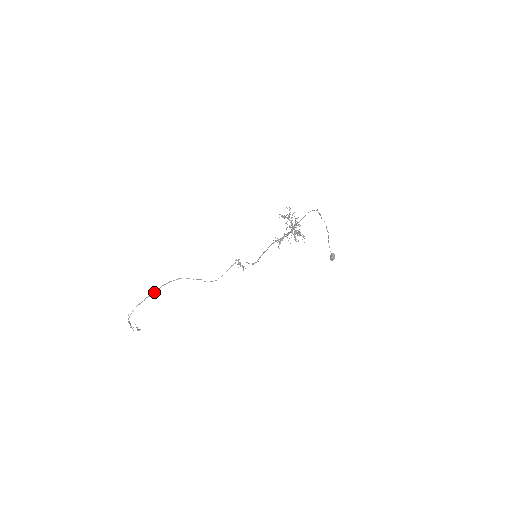
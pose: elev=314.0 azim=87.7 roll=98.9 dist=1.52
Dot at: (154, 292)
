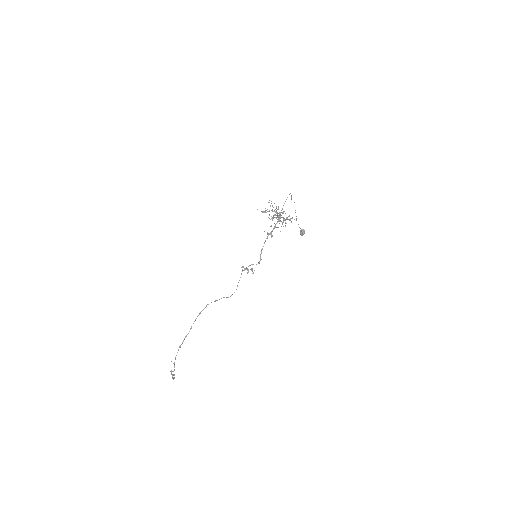
Dot at: (191, 328)
